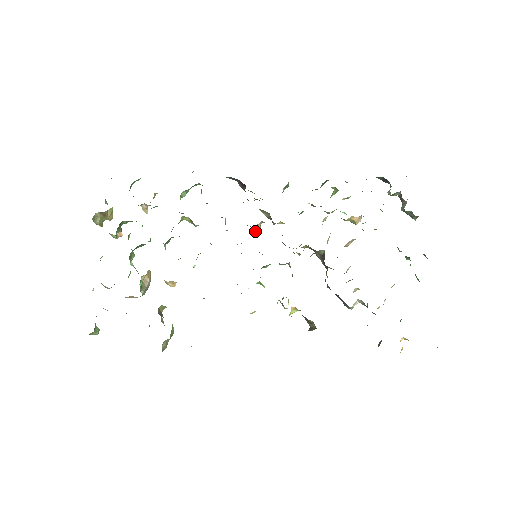
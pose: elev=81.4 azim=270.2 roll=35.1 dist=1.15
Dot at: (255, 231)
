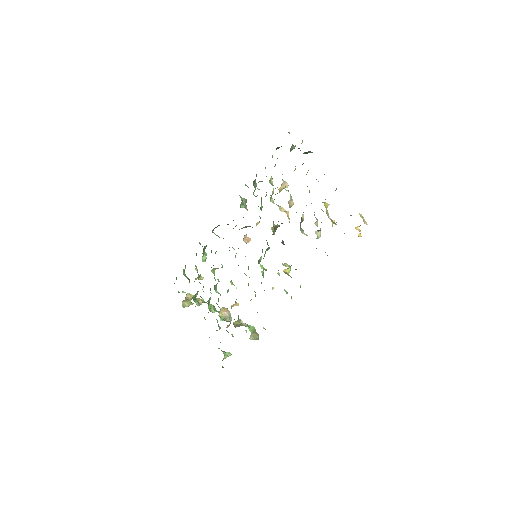
Dot at: (248, 242)
